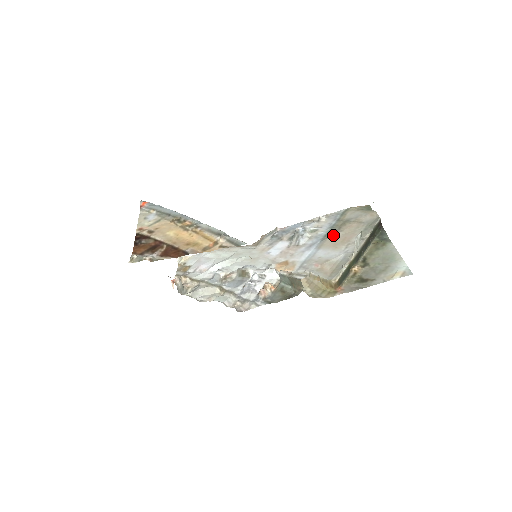
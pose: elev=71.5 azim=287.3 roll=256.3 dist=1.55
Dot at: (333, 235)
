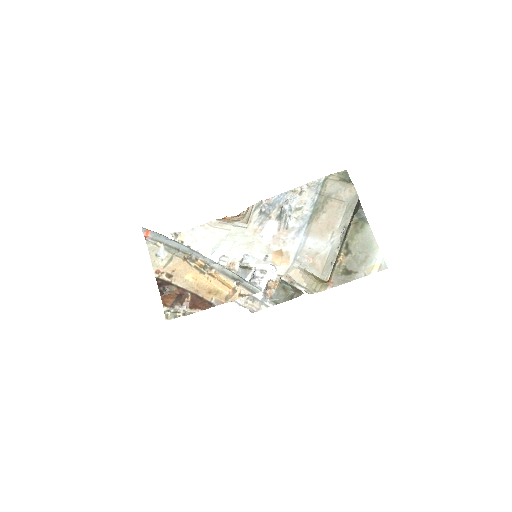
Dot at: (318, 218)
